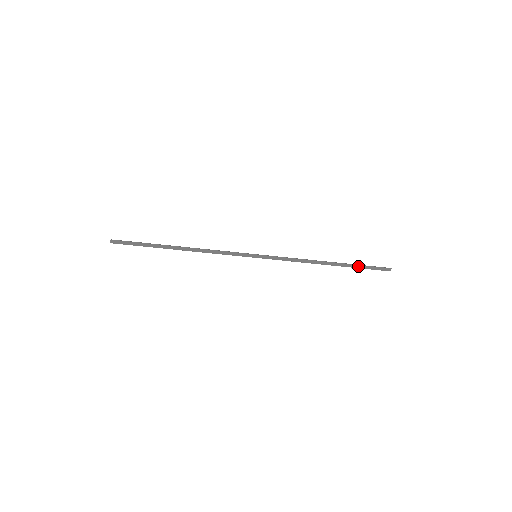
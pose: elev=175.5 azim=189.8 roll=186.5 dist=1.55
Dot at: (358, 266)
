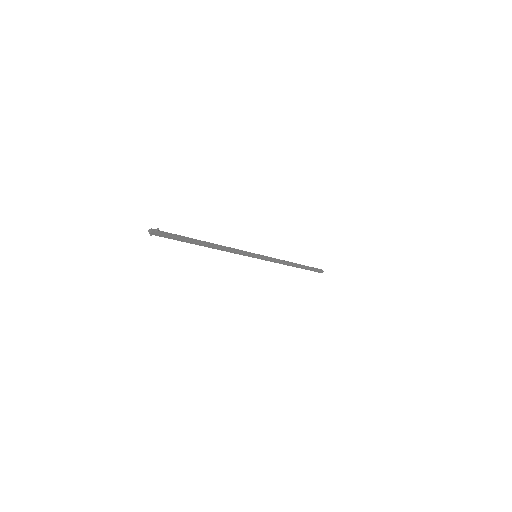
Dot at: (309, 267)
